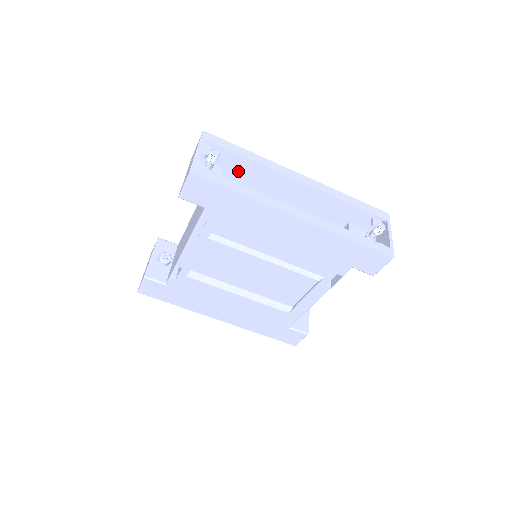
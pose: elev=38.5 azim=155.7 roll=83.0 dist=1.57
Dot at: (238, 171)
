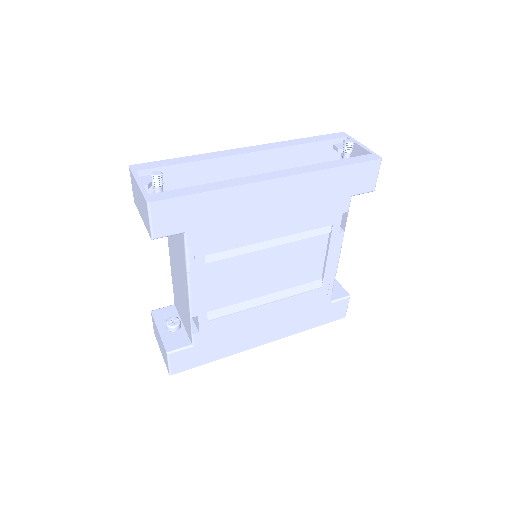
Dot at: (187, 184)
